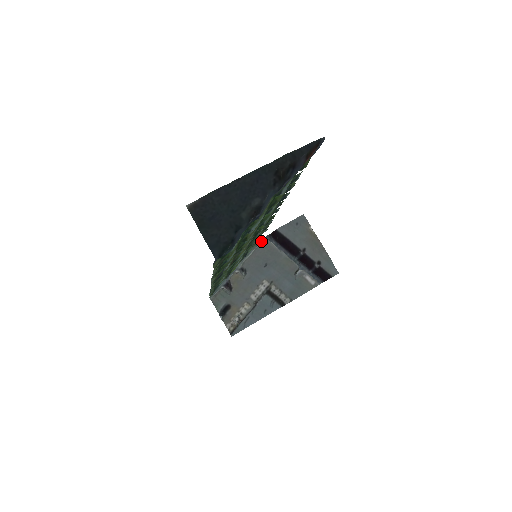
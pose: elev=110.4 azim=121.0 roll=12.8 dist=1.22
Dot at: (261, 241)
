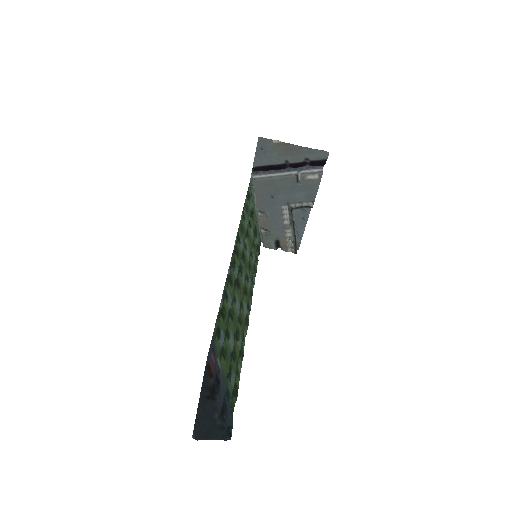
Dot at: (252, 183)
